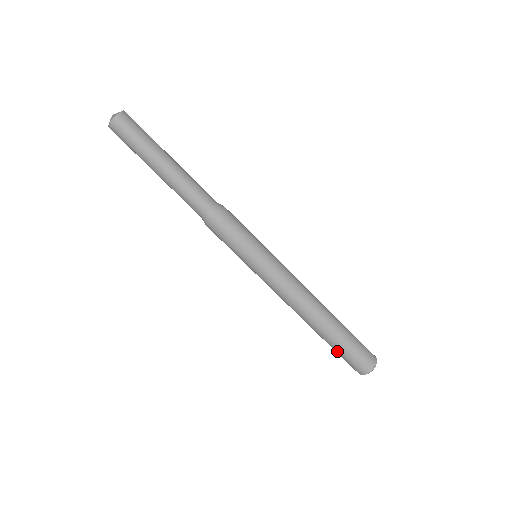
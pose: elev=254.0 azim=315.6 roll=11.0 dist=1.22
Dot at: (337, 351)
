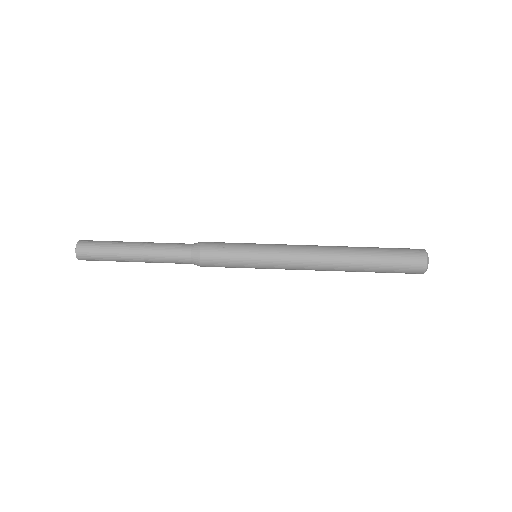
Dot at: (387, 265)
